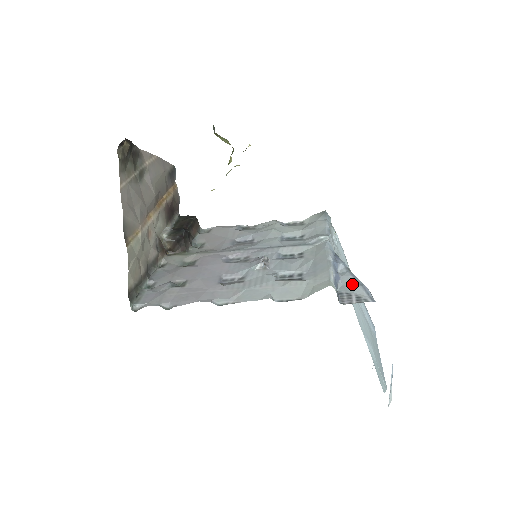
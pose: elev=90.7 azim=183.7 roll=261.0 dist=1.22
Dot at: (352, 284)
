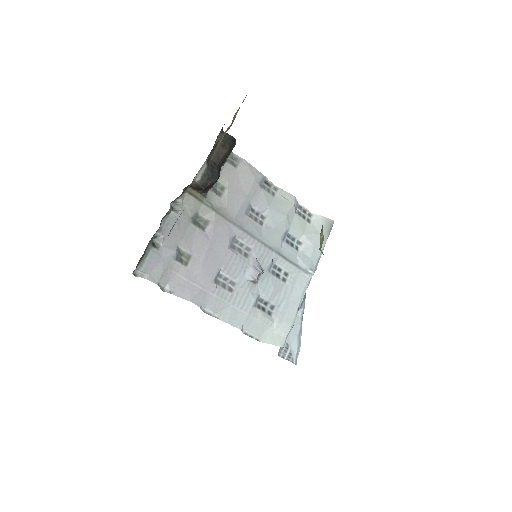
Dot at: (295, 336)
